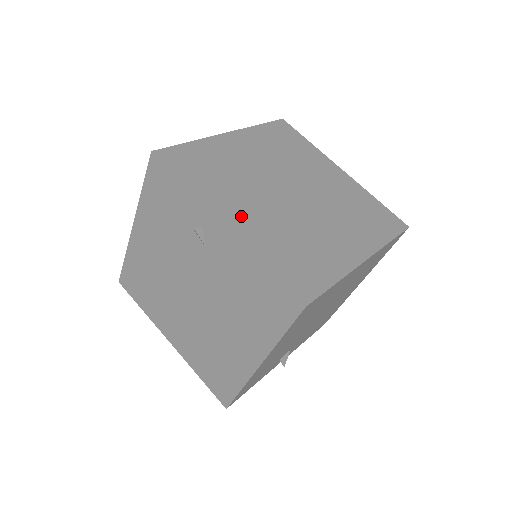
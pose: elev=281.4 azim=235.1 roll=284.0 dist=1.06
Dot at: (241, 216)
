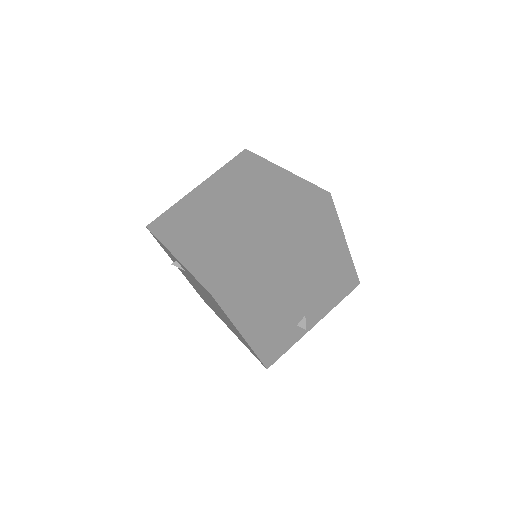
Dot at: (187, 247)
